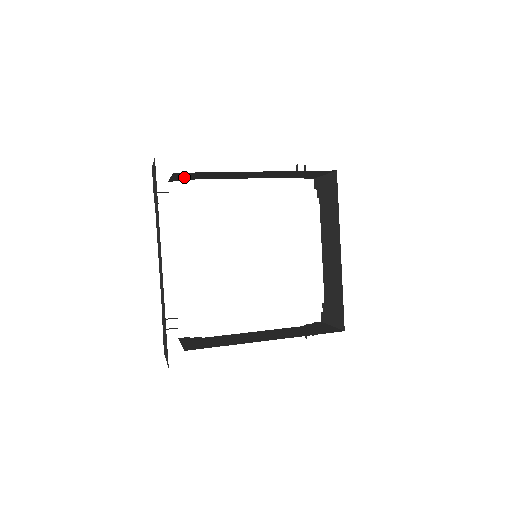
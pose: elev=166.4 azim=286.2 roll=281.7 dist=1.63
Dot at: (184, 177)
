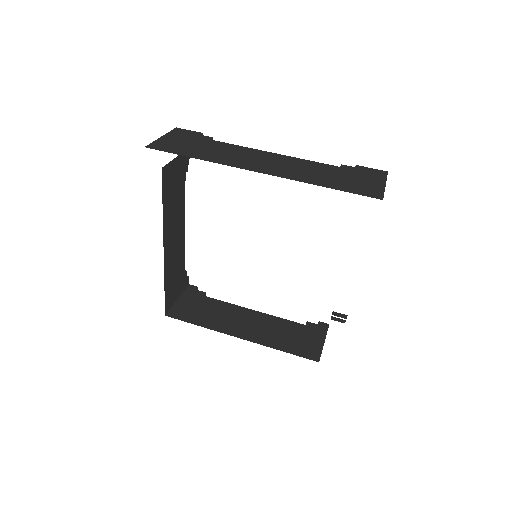
Dot at: occluded
